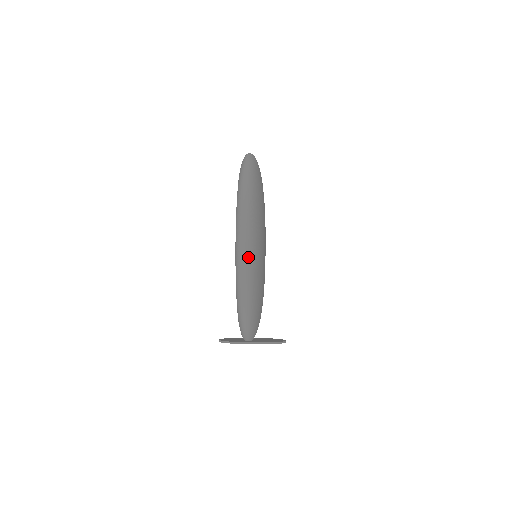
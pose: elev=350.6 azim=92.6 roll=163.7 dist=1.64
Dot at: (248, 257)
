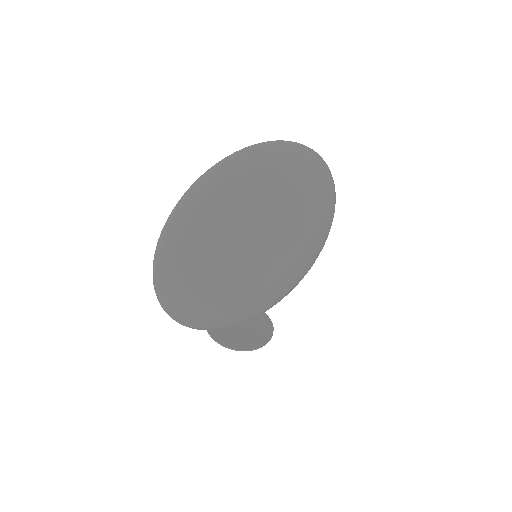
Dot at: (160, 292)
